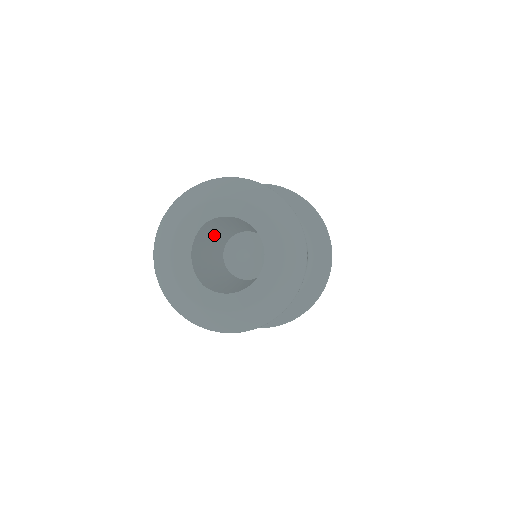
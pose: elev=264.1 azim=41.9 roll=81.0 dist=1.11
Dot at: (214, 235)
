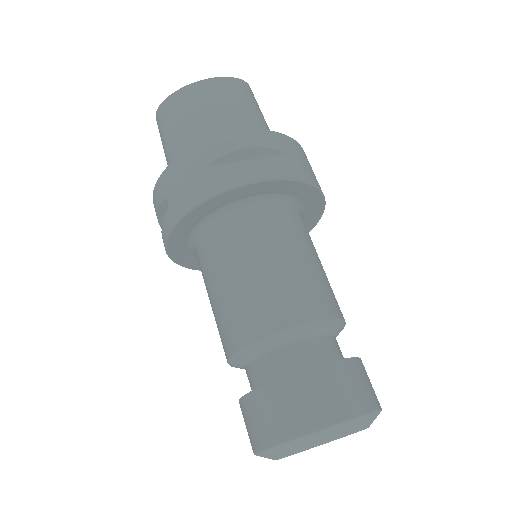
Dot at: occluded
